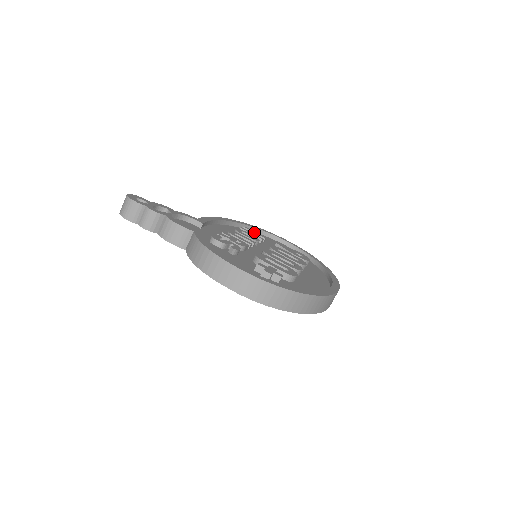
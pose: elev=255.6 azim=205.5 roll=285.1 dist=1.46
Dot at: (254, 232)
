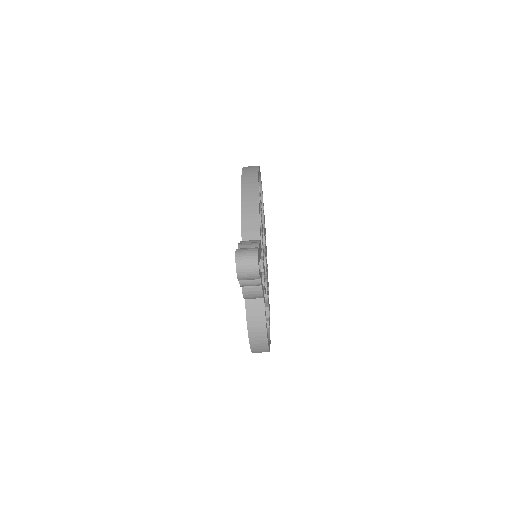
Dot at: occluded
